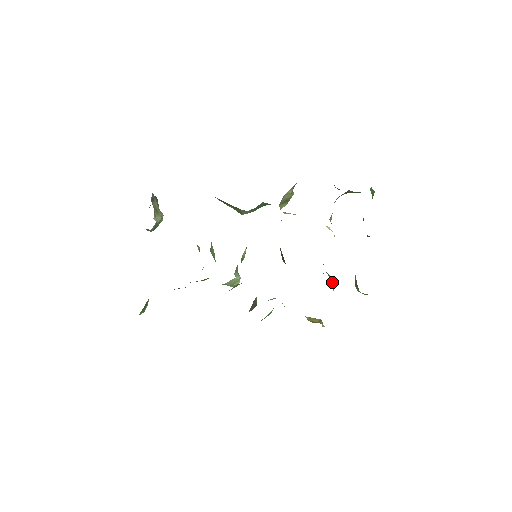
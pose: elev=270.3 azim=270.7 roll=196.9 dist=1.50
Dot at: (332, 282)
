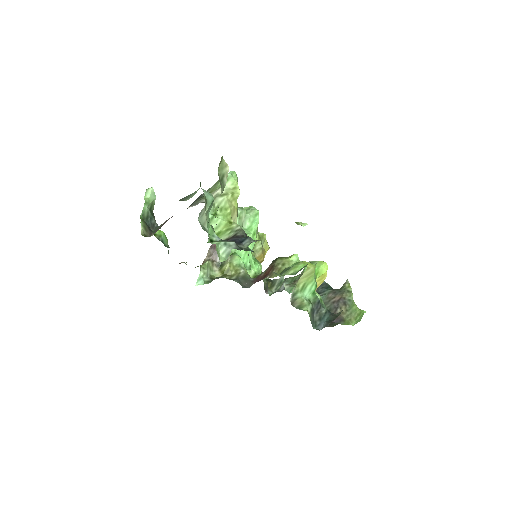
Dot at: (281, 283)
